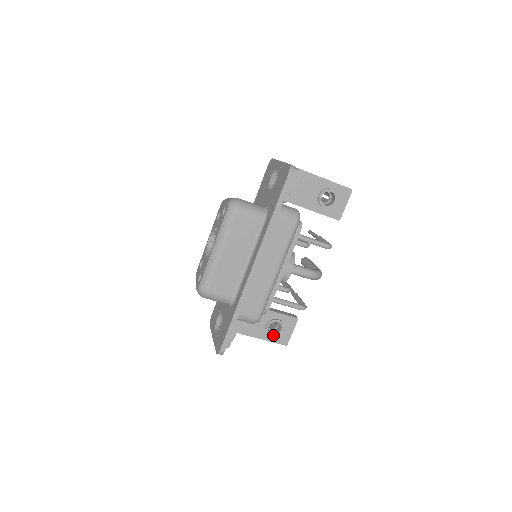
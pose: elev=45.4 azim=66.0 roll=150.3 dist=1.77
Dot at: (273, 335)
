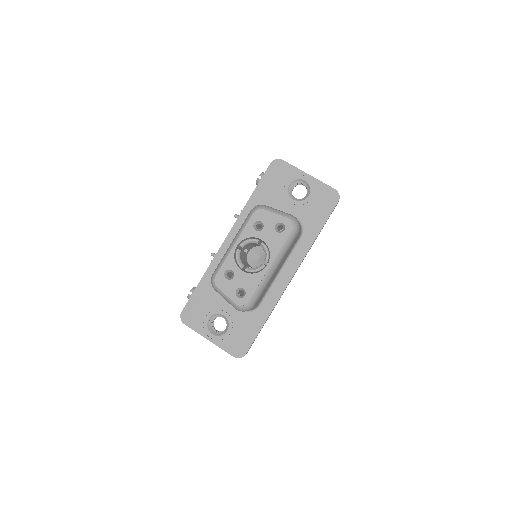
Dot at: occluded
